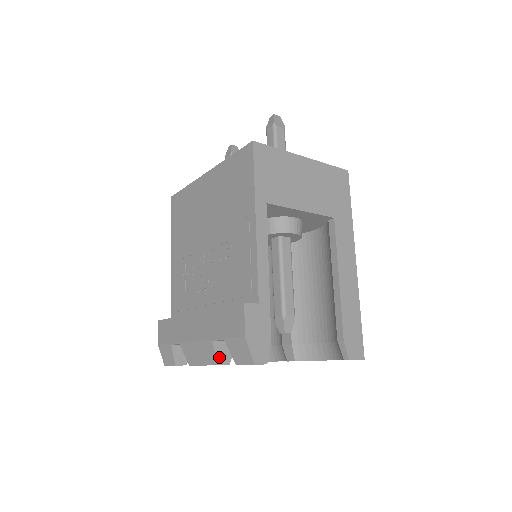
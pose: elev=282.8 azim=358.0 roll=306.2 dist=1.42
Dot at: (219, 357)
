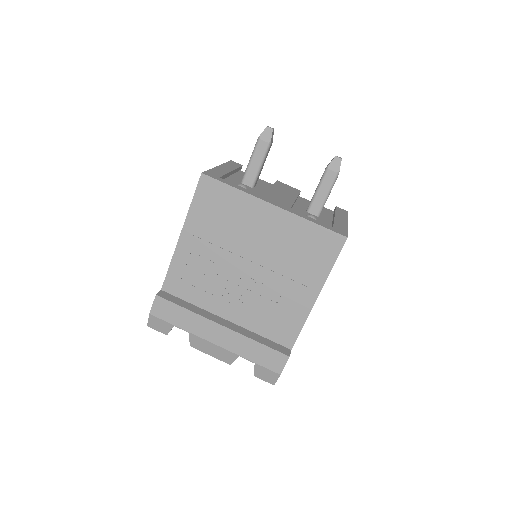
Dot at: (234, 360)
